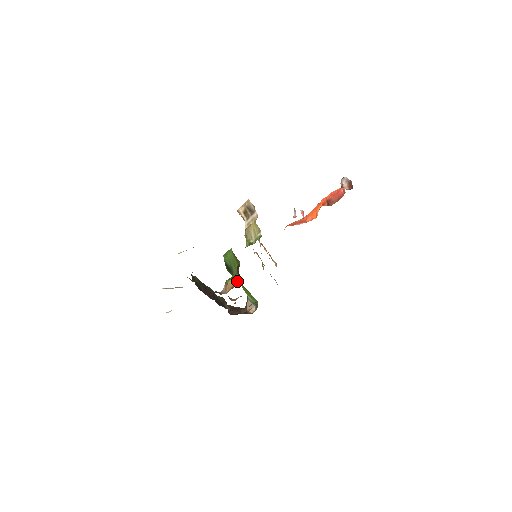
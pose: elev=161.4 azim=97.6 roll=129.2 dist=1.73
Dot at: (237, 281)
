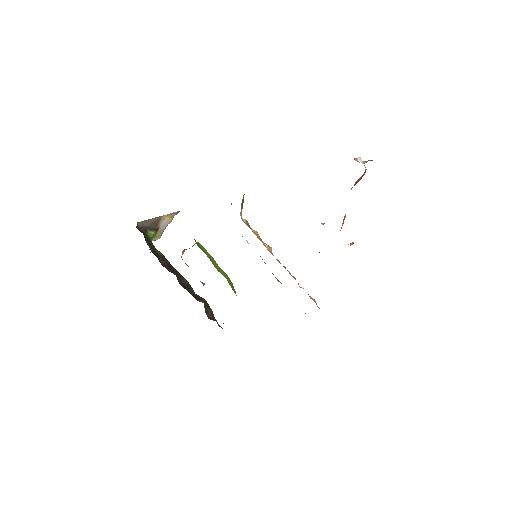
Dot at: occluded
